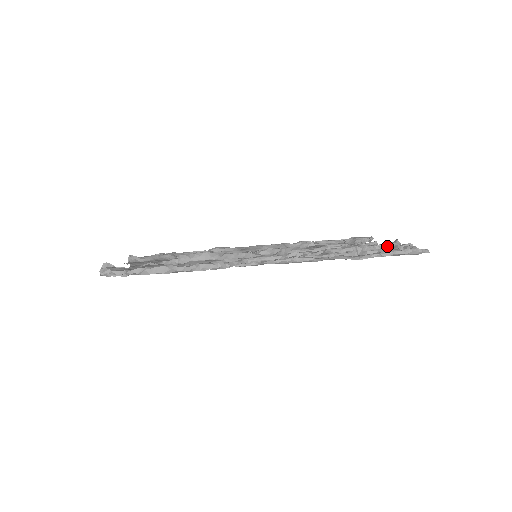
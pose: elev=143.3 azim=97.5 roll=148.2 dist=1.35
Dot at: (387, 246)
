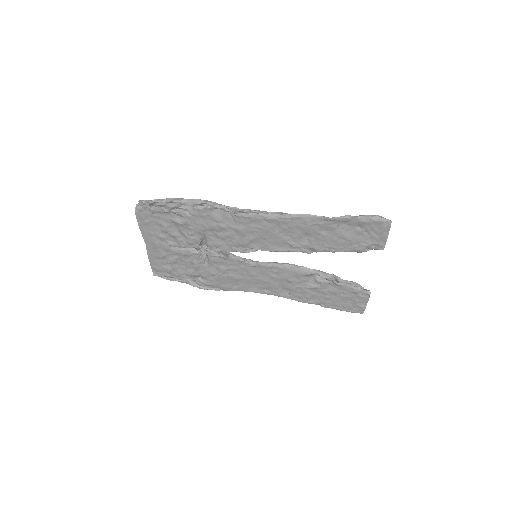
Dot at: occluded
